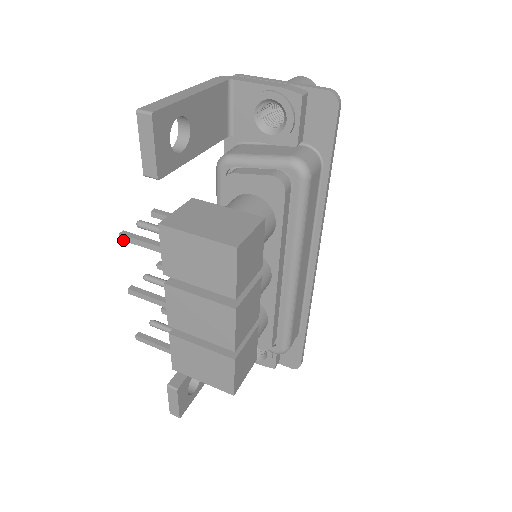
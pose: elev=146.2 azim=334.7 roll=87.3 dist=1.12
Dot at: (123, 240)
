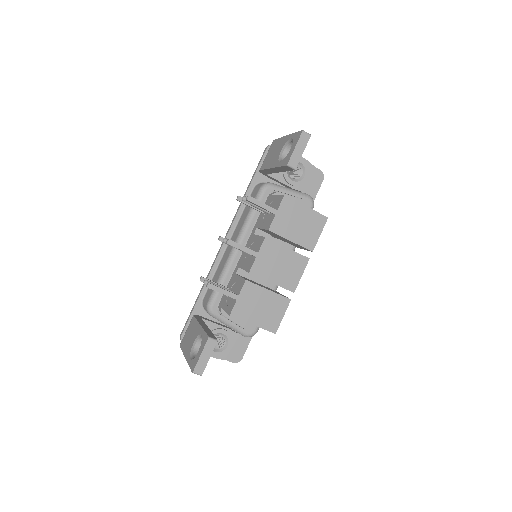
Dot at: (250, 201)
